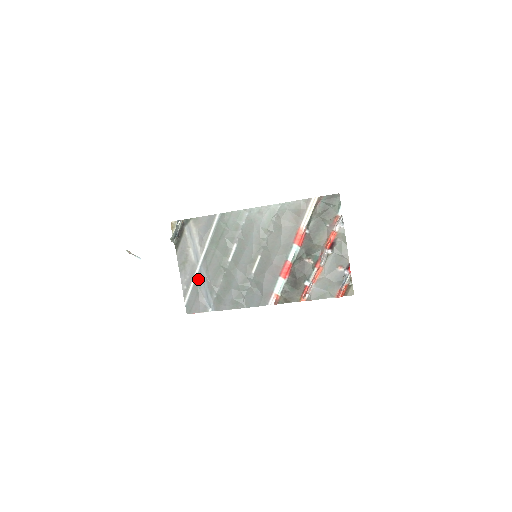
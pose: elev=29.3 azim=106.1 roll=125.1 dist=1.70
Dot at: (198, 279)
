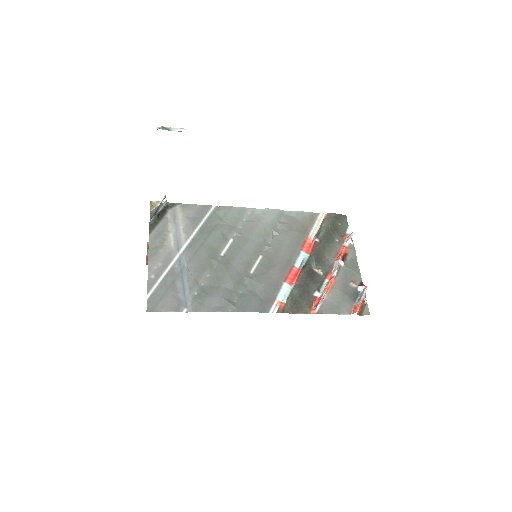
Dot at: (174, 269)
